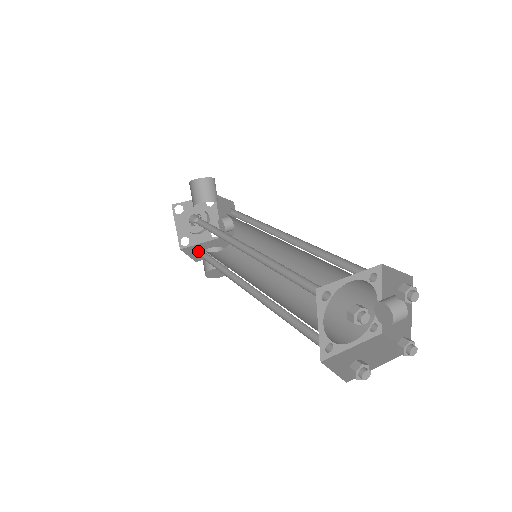
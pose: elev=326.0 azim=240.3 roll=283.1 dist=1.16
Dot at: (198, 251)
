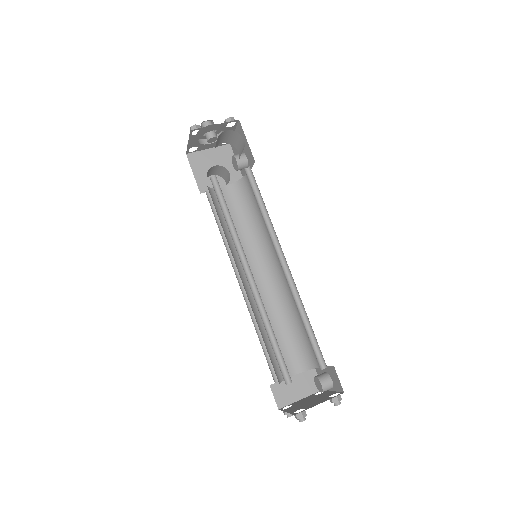
Dot at: (204, 169)
